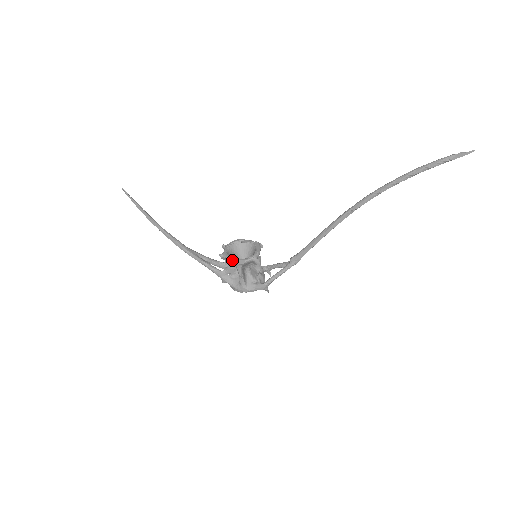
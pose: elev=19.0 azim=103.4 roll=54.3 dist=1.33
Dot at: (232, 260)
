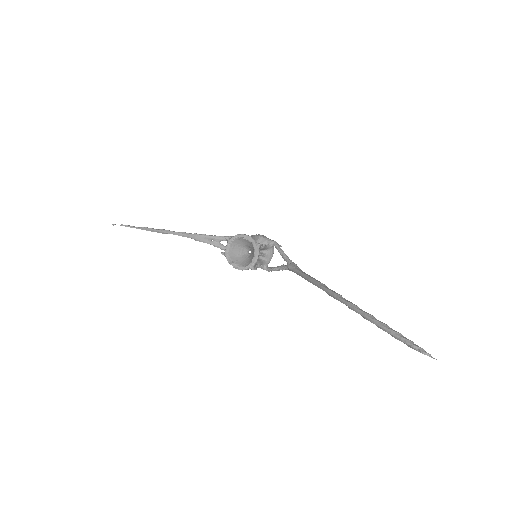
Dot at: occluded
